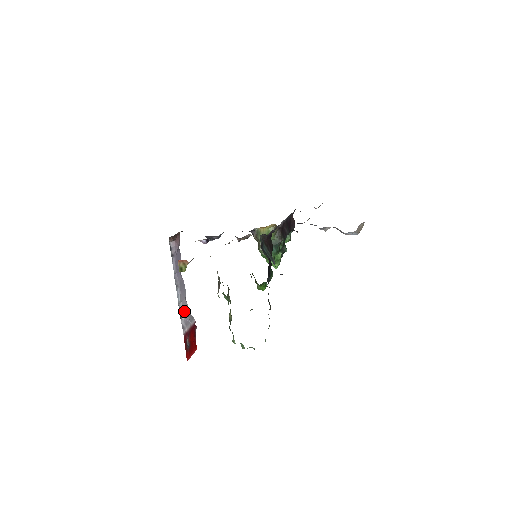
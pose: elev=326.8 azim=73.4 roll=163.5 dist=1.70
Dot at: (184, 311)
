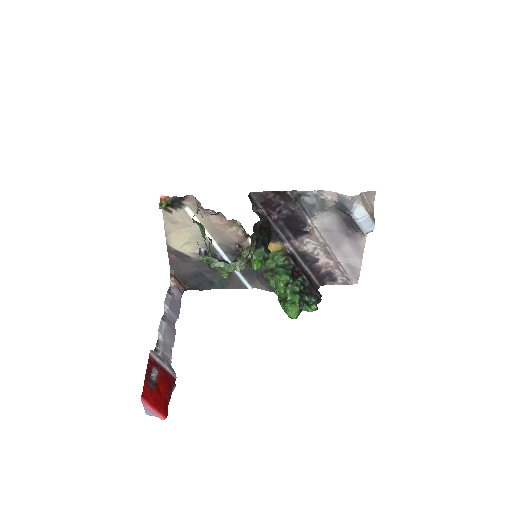
Dot at: (163, 352)
